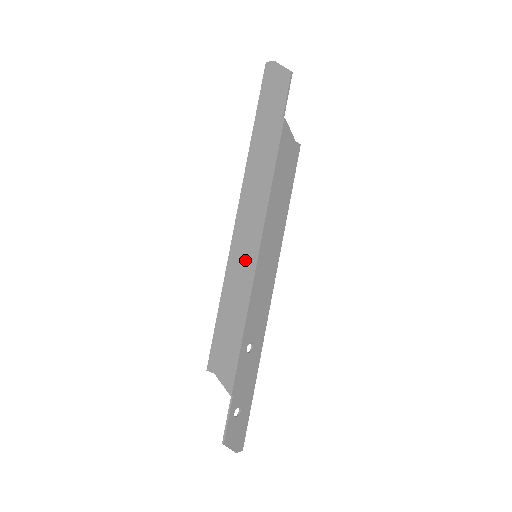
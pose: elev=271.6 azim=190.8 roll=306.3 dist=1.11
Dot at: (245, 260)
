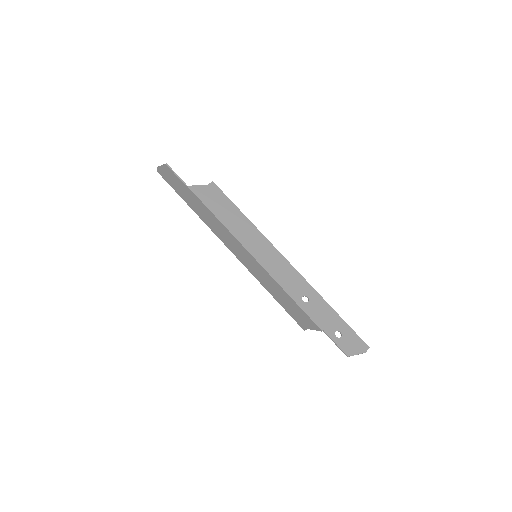
Dot at: (253, 265)
